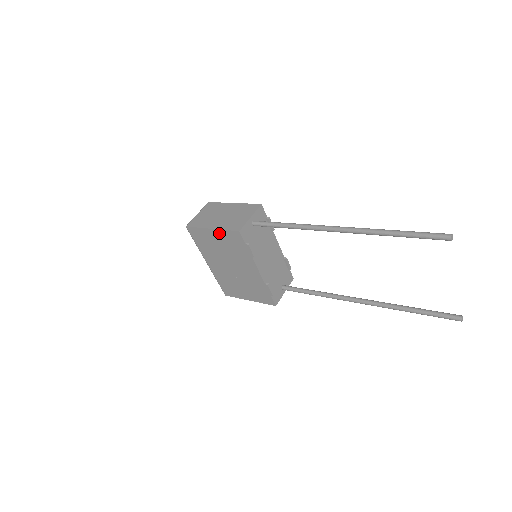
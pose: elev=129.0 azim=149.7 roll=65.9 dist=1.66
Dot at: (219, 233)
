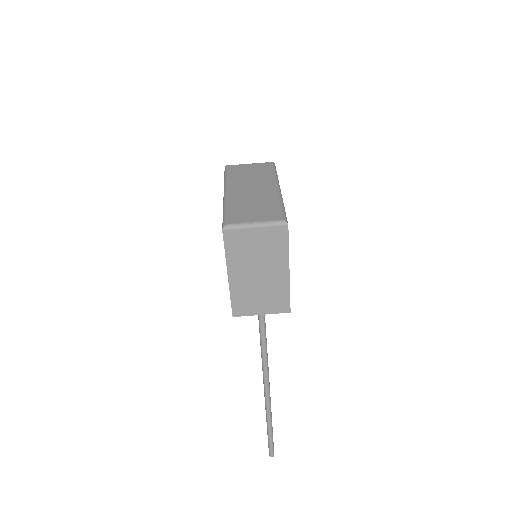
Dot at: occluded
